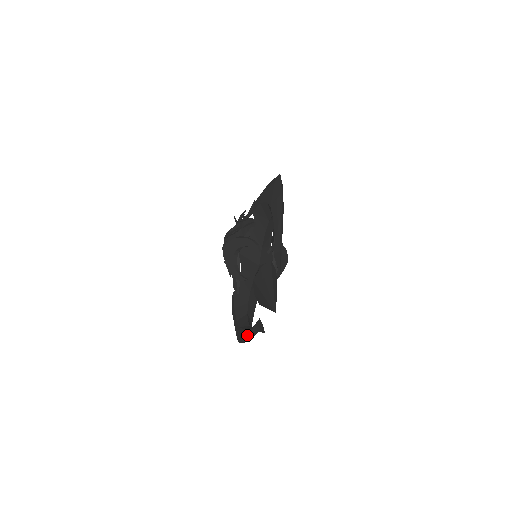
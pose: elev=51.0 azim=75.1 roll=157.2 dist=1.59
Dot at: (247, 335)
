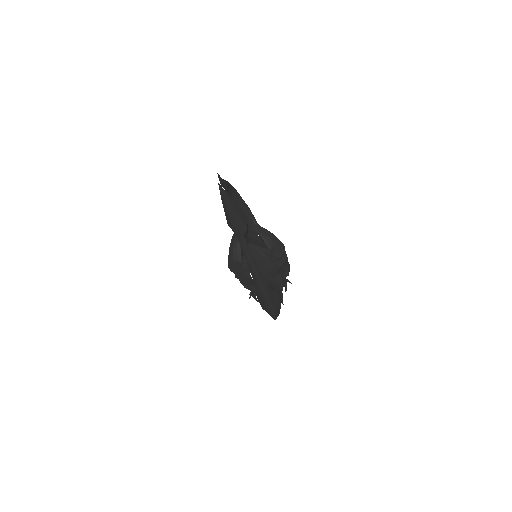
Dot at: (250, 269)
